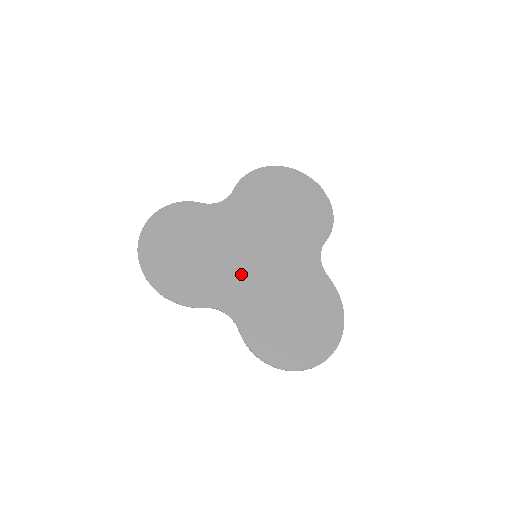
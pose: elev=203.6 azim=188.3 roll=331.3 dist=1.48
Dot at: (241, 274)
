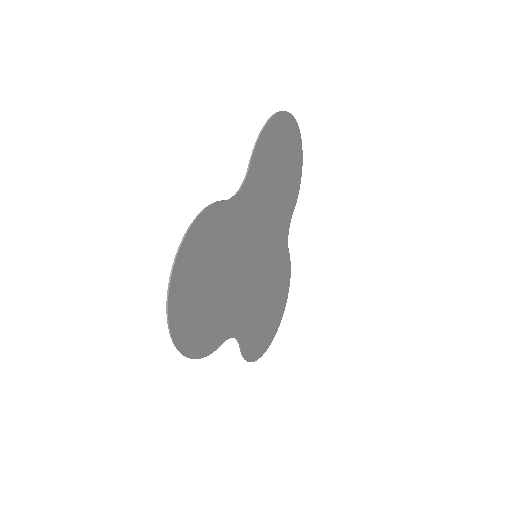
Dot at: (246, 286)
